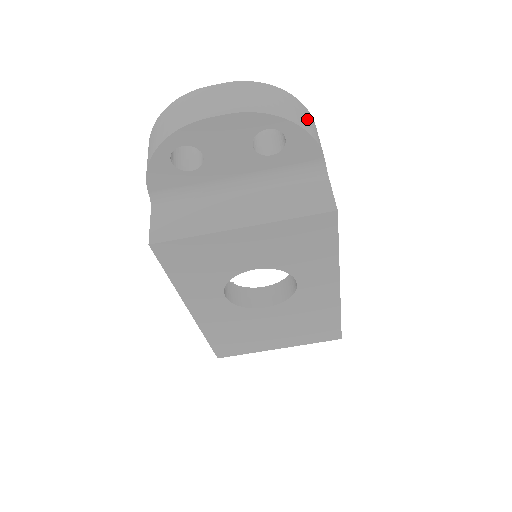
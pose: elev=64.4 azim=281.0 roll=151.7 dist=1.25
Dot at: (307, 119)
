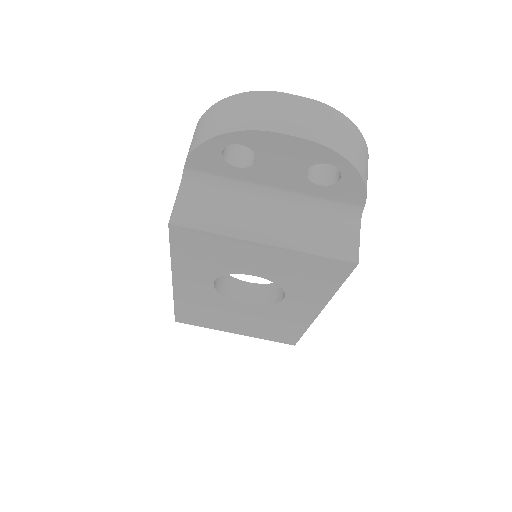
Dot at: (366, 164)
